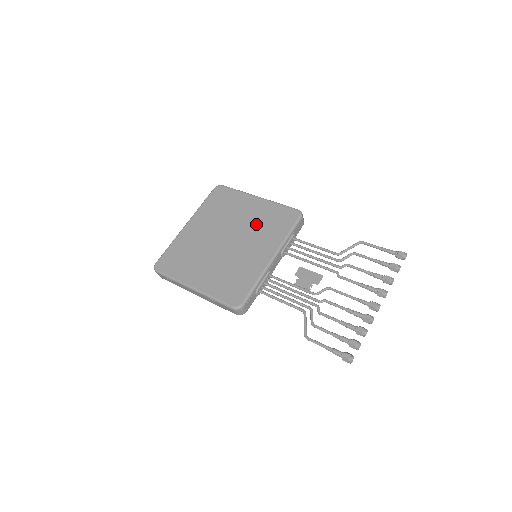
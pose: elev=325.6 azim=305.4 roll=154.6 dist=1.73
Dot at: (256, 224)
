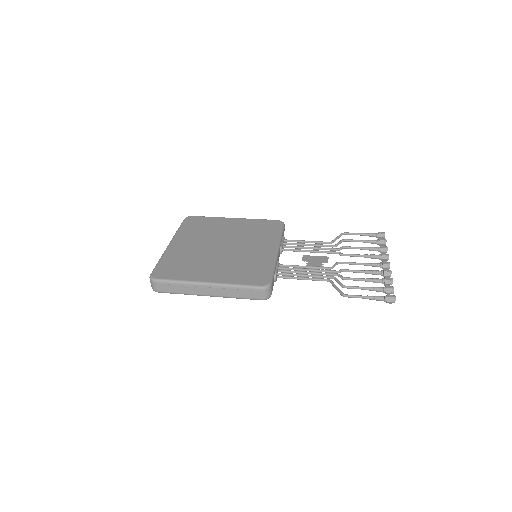
Dot at: (245, 233)
